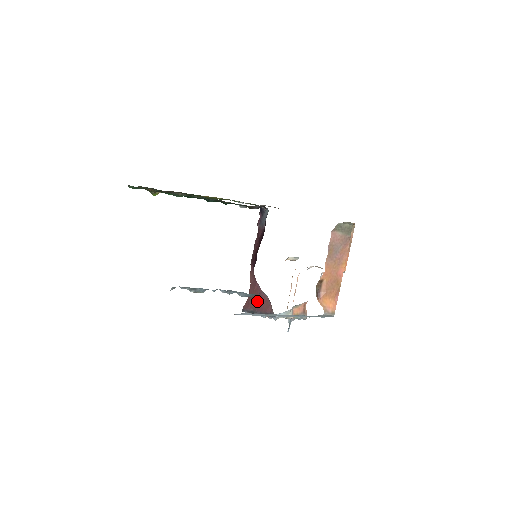
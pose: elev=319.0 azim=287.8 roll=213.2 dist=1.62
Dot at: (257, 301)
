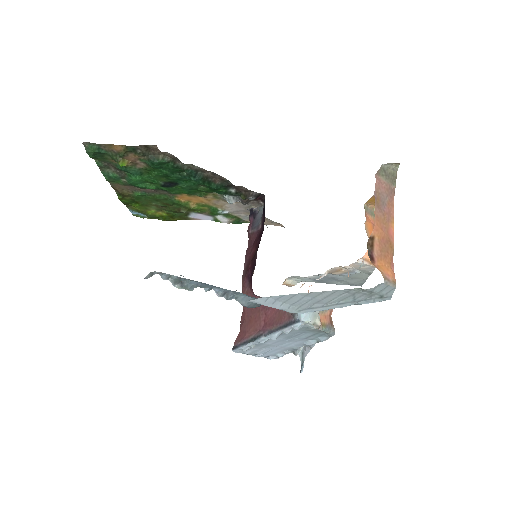
Dot at: (261, 319)
